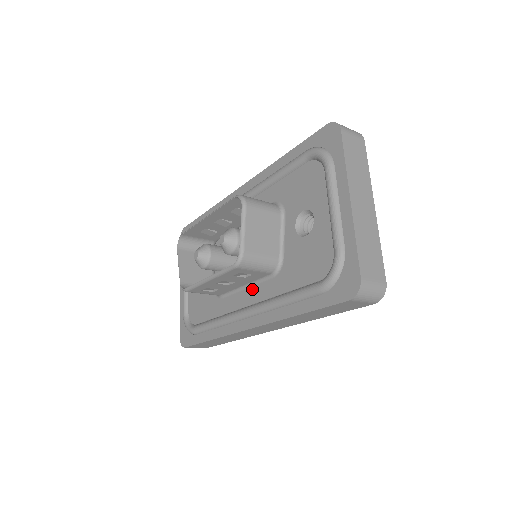
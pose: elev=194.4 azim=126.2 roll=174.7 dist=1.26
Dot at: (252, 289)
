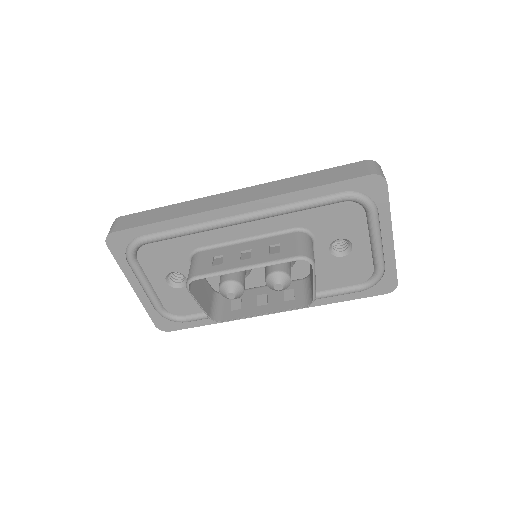
Dot at: occluded
